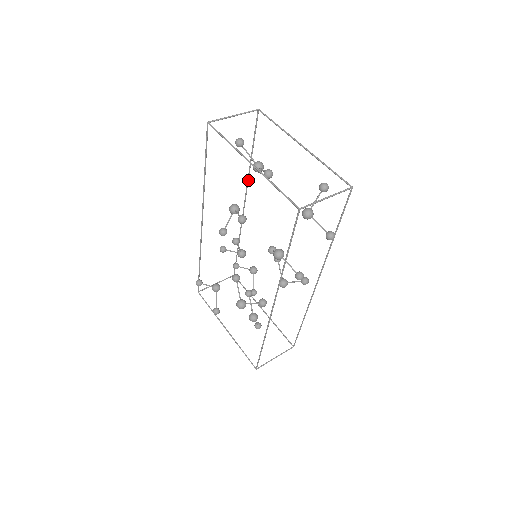
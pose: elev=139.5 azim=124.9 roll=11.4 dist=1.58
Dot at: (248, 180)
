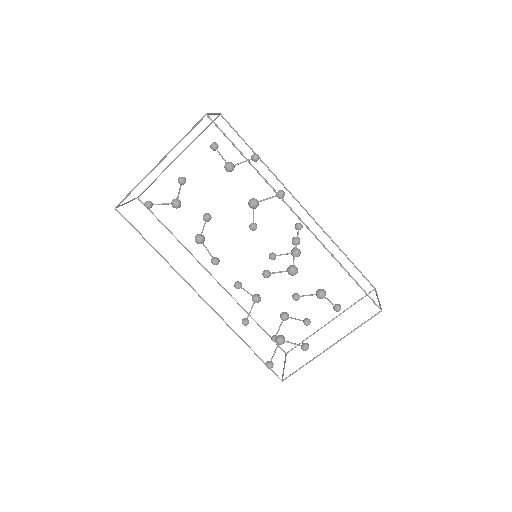
Dot at: (190, 253)
